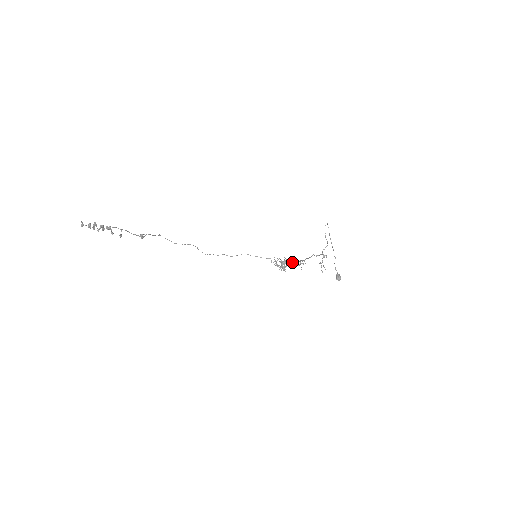
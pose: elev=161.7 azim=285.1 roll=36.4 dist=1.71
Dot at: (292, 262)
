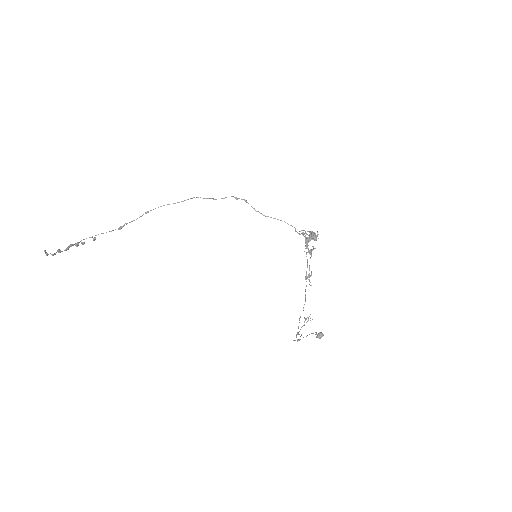
Dot at: occluded
